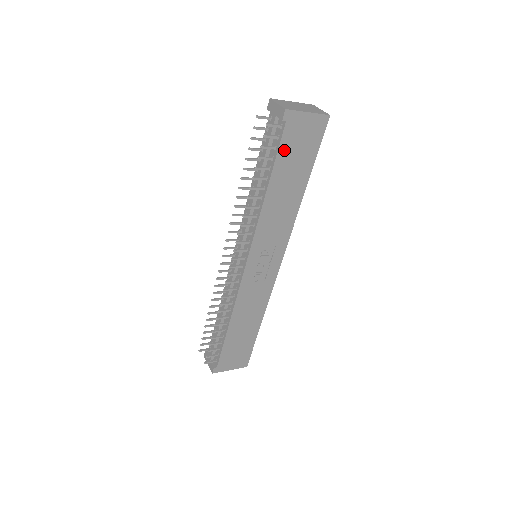
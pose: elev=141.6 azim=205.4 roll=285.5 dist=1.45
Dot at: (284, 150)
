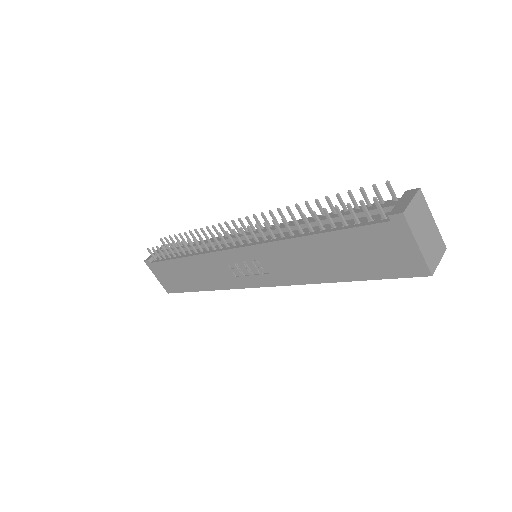
Dot at: (360, 235)
